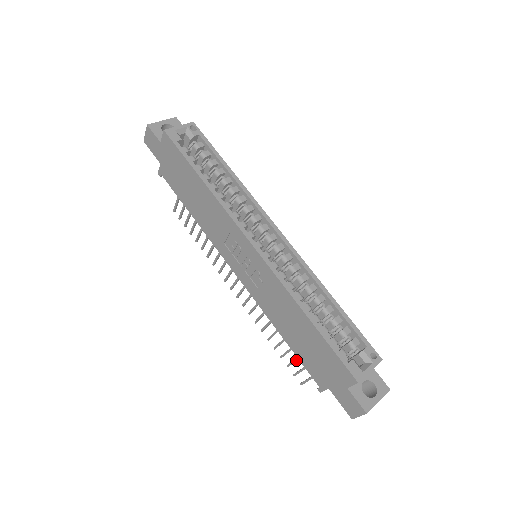
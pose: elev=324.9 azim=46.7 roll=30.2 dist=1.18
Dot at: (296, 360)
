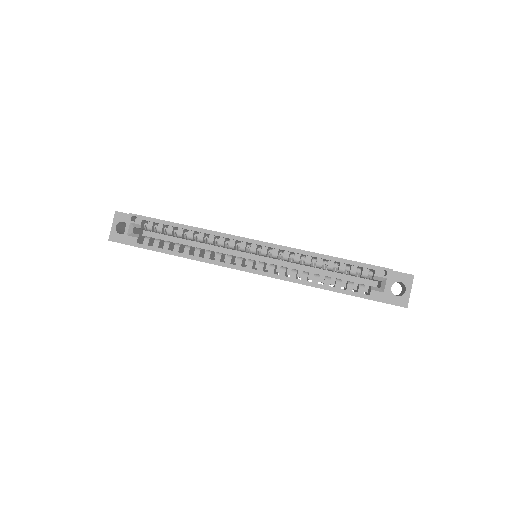
Dot at: occluded
